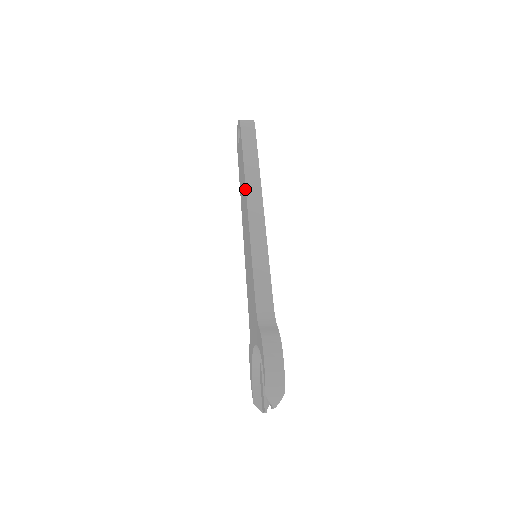
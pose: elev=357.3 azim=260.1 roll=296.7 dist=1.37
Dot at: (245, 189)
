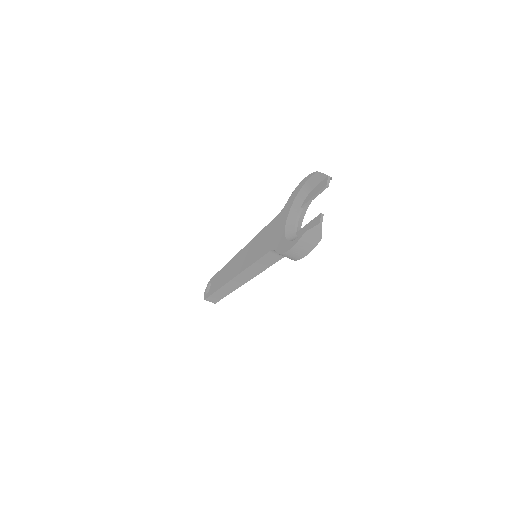
Dot at: (231, 260)
